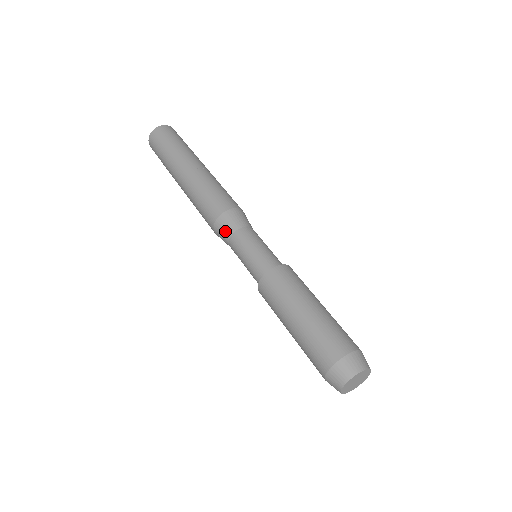
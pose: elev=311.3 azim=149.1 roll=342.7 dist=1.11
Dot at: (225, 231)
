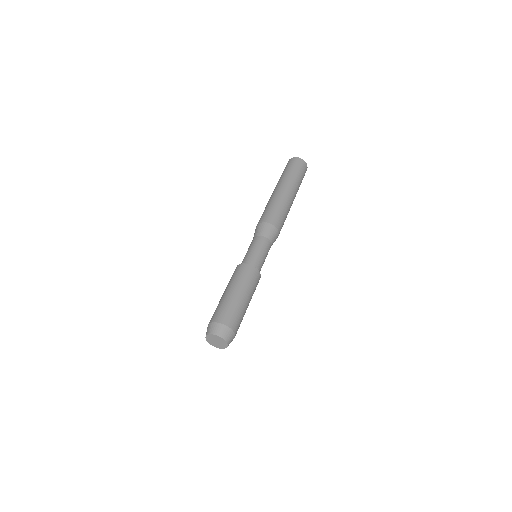
Dot at: occluded
